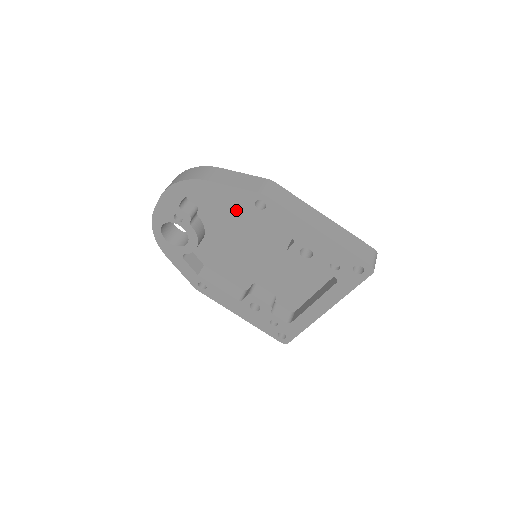
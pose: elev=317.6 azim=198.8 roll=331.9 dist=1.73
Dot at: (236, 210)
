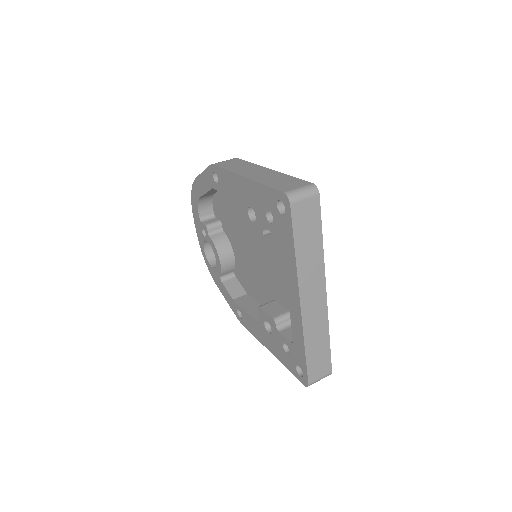
Dot at: (231, 207)
